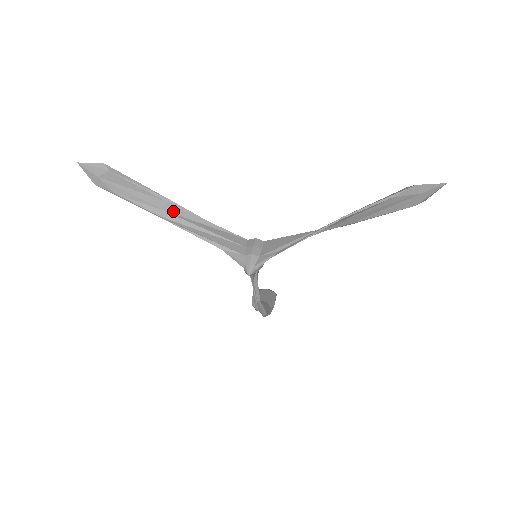
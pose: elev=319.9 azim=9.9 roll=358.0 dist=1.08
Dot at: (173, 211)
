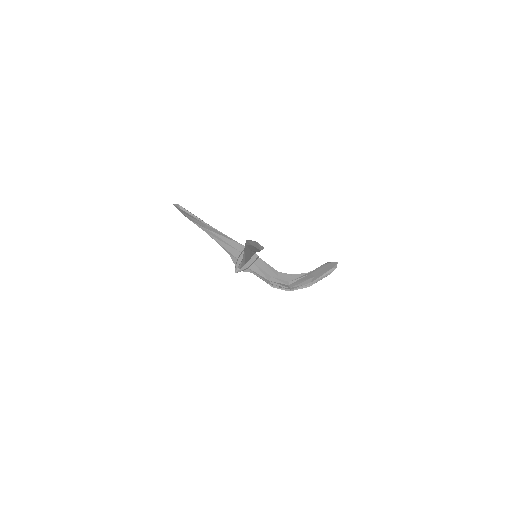
Dot at: (209, 229)
